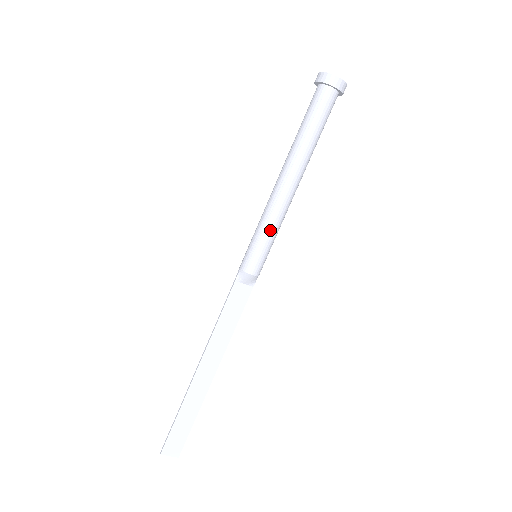
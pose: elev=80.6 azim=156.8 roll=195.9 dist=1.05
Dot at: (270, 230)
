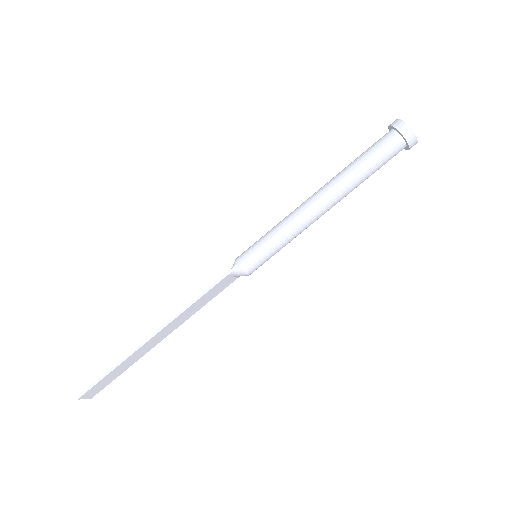
Dot at: (285, 244)
